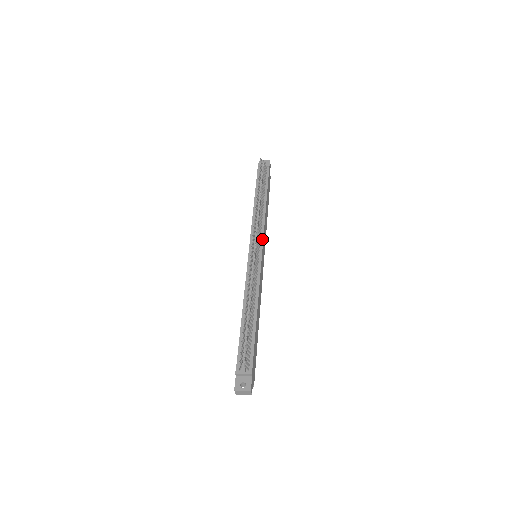
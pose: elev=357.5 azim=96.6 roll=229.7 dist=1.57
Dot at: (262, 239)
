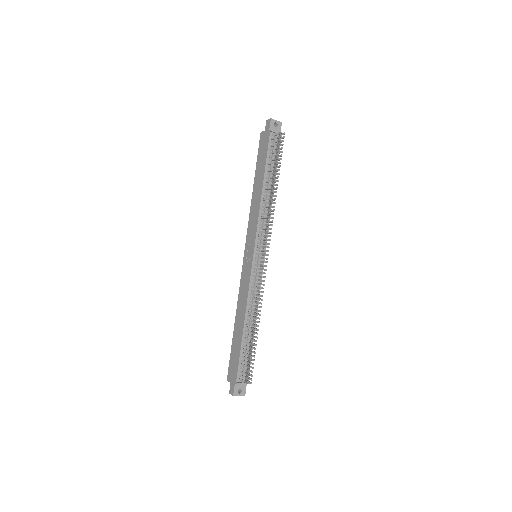
Dot at: (266, 241)
